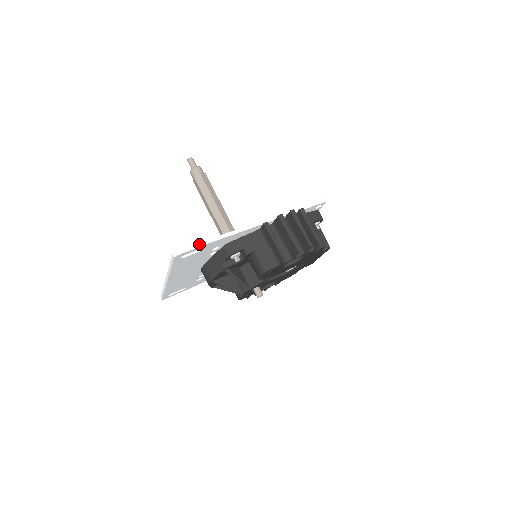
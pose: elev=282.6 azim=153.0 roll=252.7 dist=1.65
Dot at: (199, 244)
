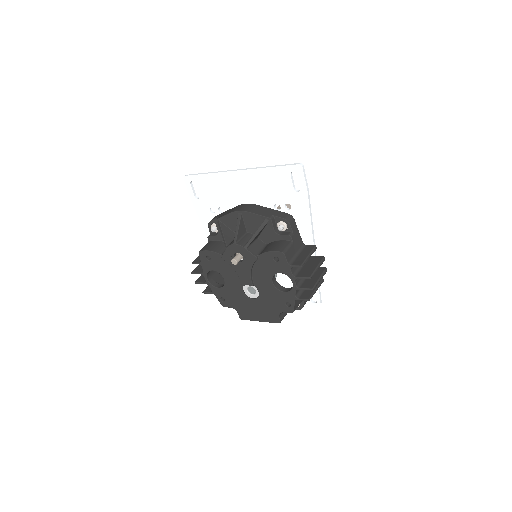
Dot at: occluded
